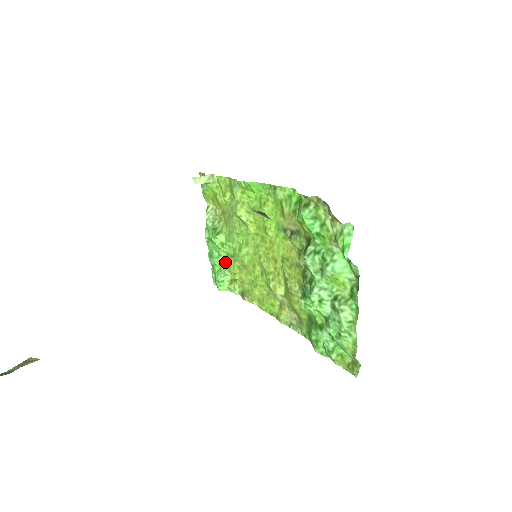
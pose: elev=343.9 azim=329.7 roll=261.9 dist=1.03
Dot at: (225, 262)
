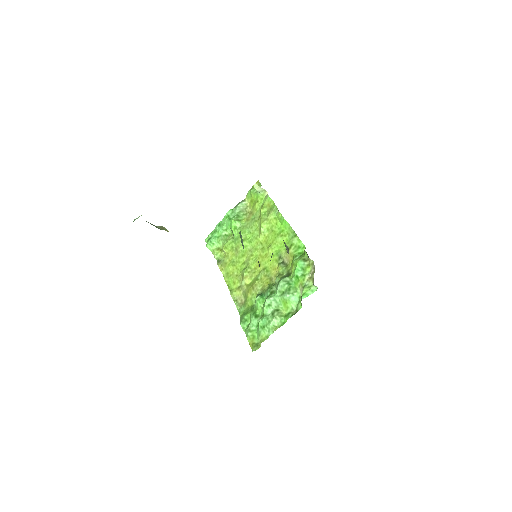
Dot at: (226, 236)
